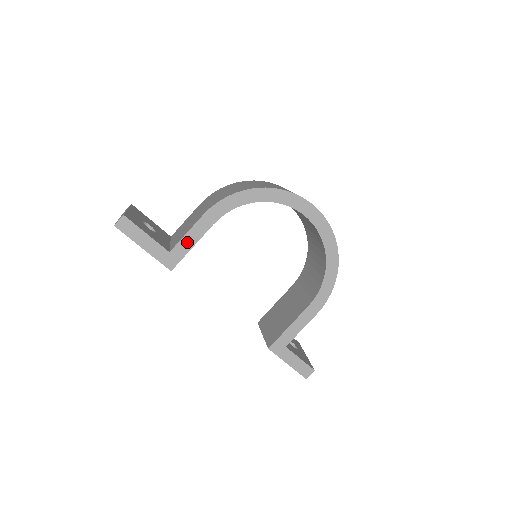
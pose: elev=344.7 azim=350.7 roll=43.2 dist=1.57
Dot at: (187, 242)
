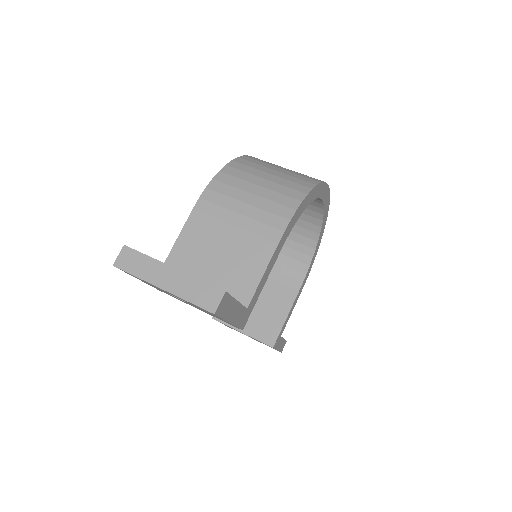
Dot at: (261, 285)
